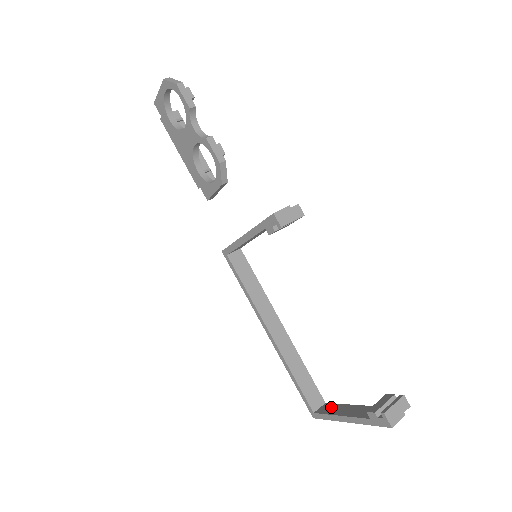
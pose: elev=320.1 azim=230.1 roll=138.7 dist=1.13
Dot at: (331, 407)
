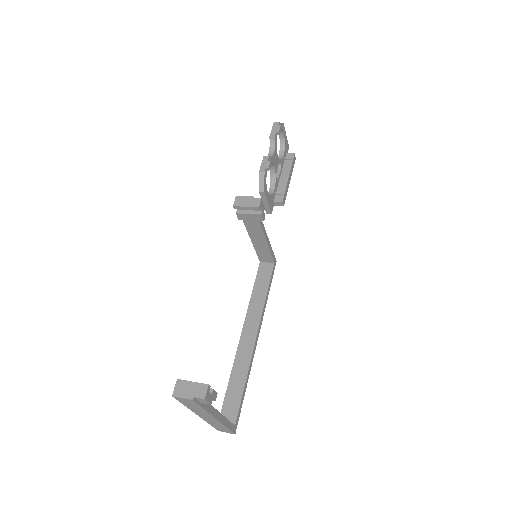
Dot at: occluded
